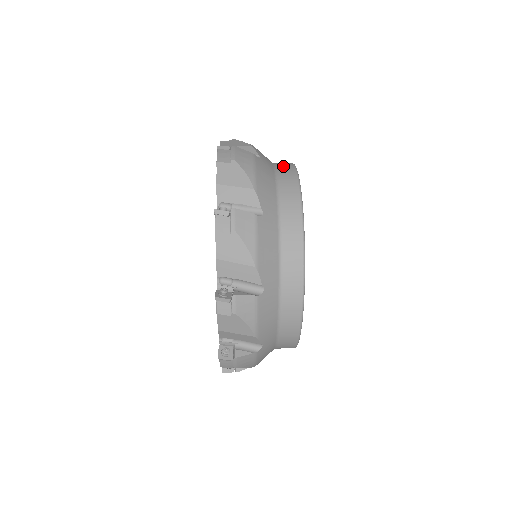
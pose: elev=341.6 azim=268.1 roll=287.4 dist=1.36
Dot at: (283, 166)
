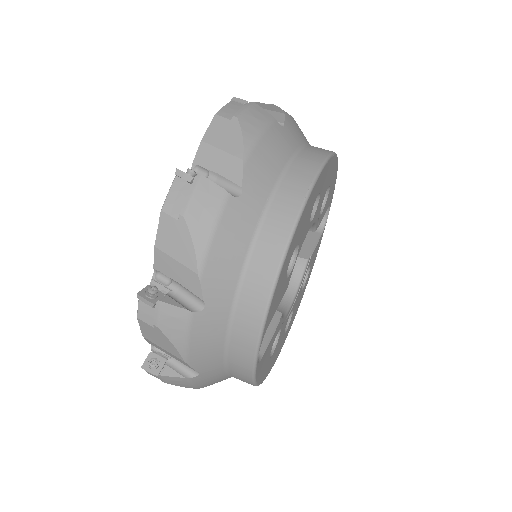
Dot at: (284, 200)
